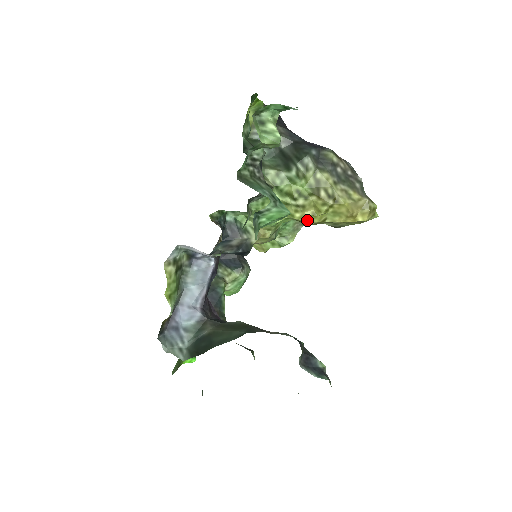
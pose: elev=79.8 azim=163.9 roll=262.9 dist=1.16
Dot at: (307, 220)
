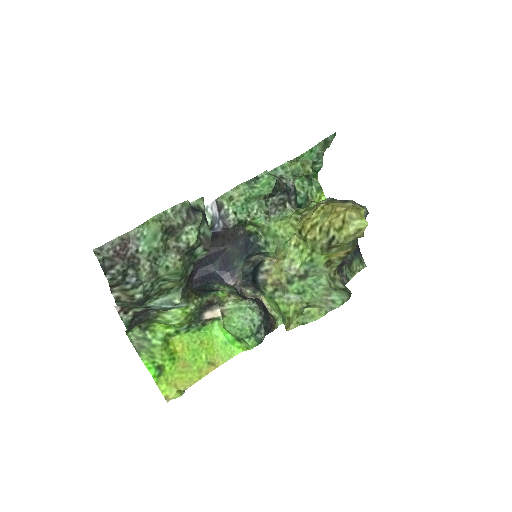
Dot at: (304, 224)
